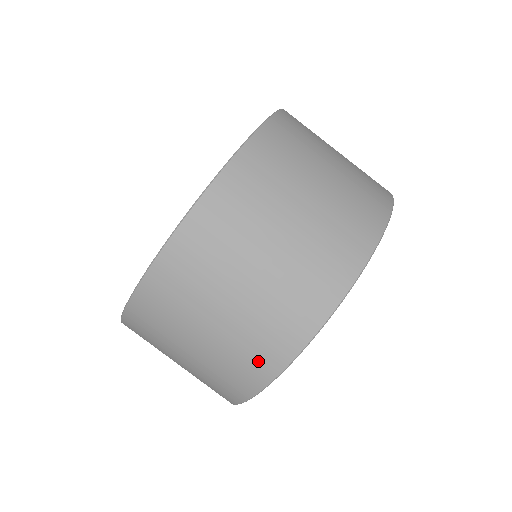
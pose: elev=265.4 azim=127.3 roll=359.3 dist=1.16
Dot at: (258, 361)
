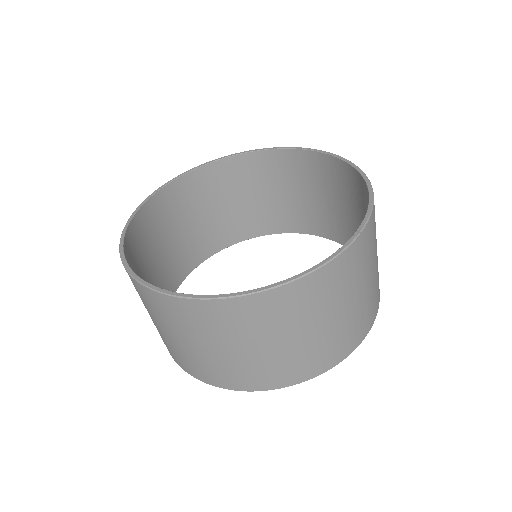
Dot at: (163, 341)
